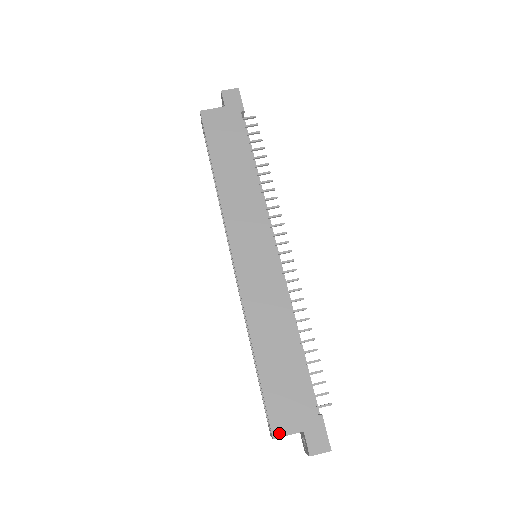
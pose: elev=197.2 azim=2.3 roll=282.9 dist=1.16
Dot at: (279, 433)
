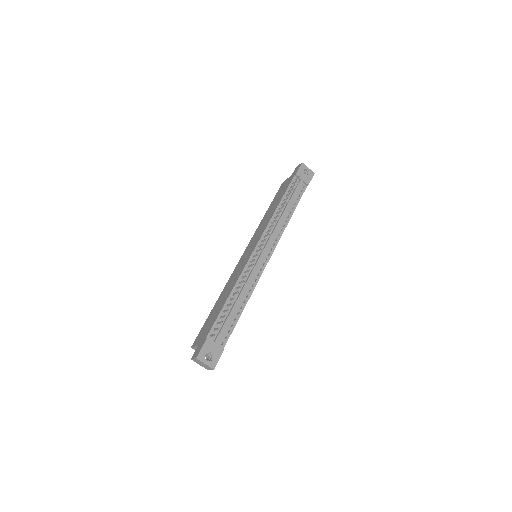
Dot at: (194, 345)
